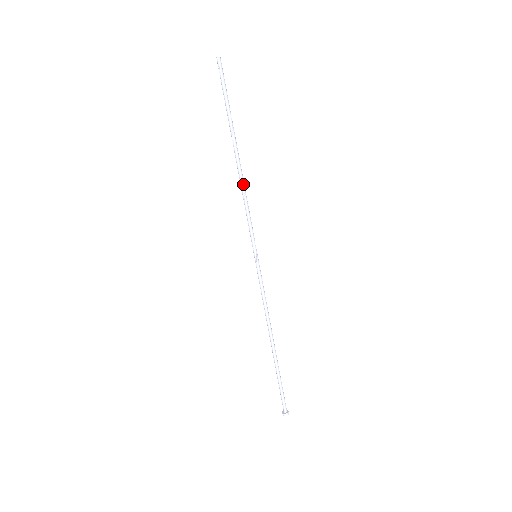
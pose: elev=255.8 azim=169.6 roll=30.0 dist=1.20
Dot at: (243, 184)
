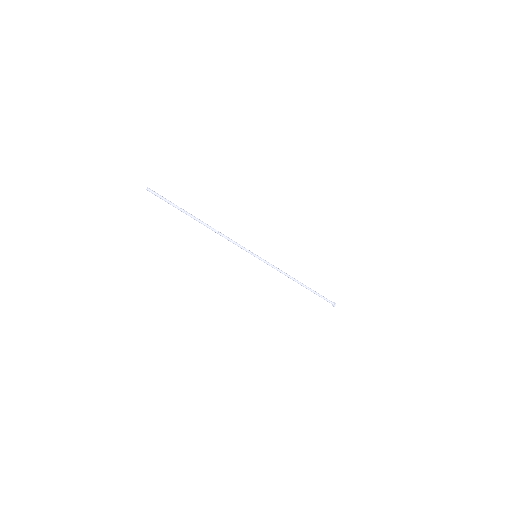
Dot at: (218, 233)
